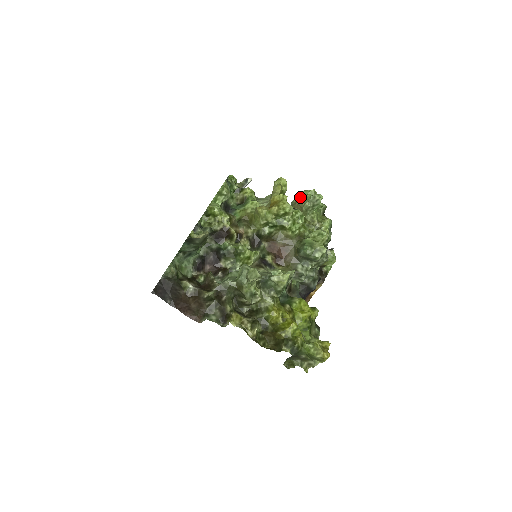
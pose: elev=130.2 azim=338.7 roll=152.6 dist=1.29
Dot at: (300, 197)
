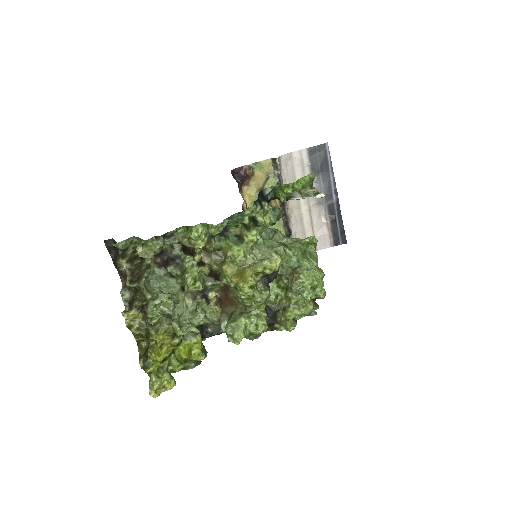
Dot at: (301, 275)
